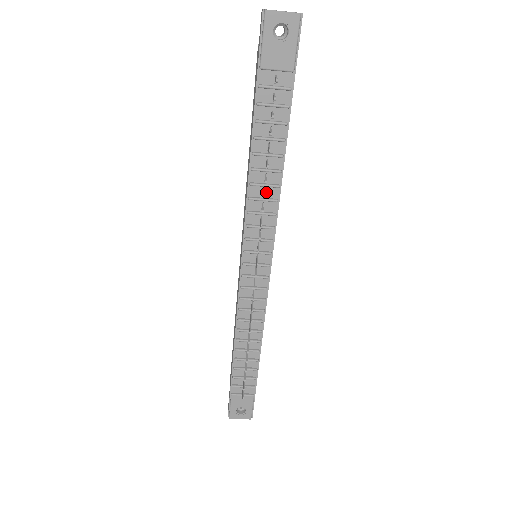
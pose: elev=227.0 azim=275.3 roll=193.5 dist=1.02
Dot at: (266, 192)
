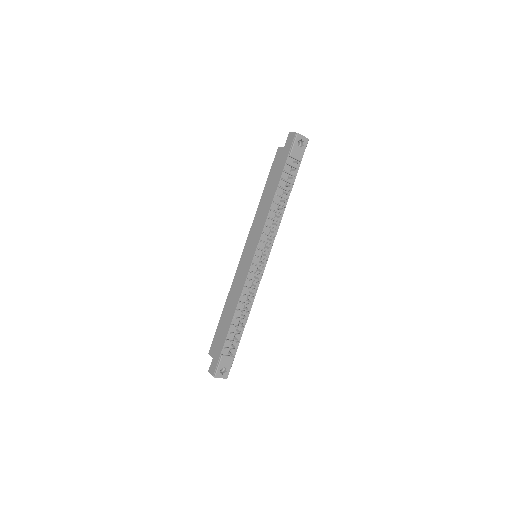
Dot at: (276, 216)
